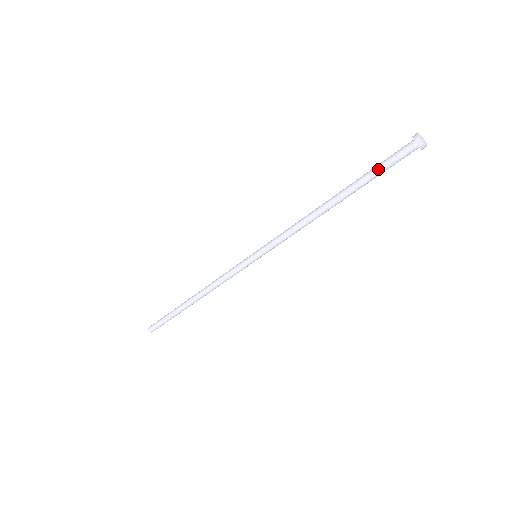
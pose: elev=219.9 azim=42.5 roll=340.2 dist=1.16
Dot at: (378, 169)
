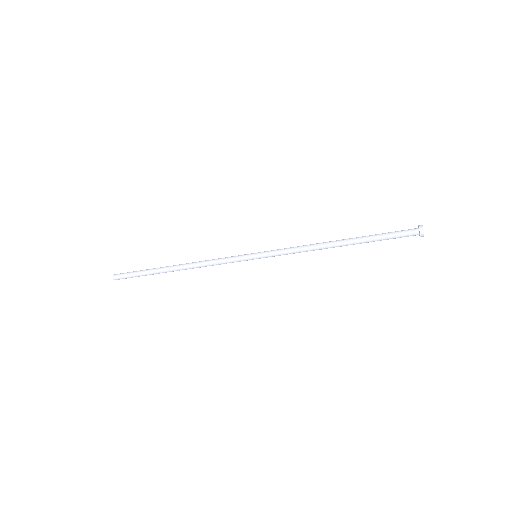
Dot at: (386, 235)
